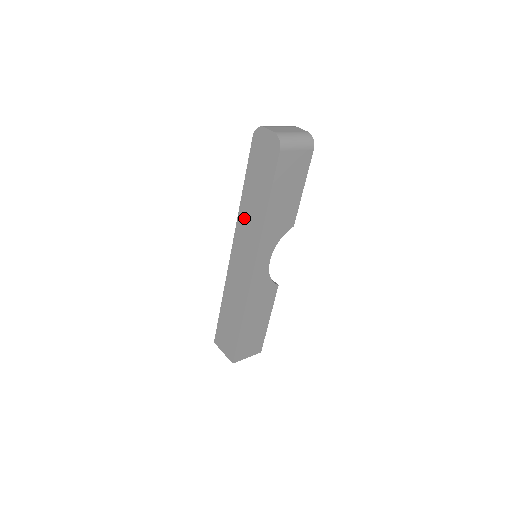
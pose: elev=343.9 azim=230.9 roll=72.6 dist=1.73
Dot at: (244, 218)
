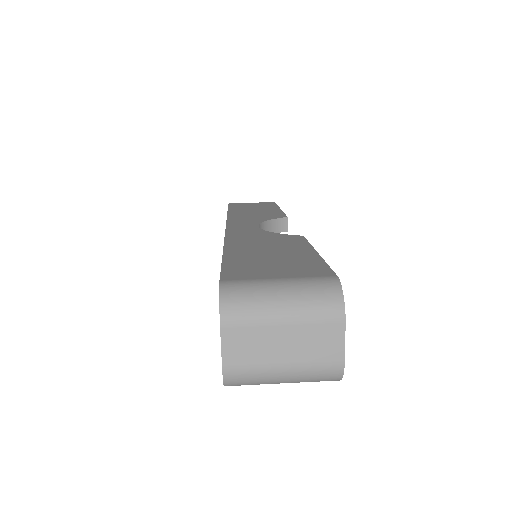
Dot at: occluded
